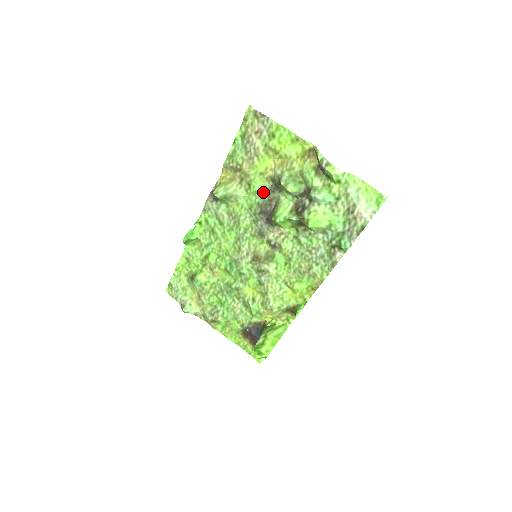
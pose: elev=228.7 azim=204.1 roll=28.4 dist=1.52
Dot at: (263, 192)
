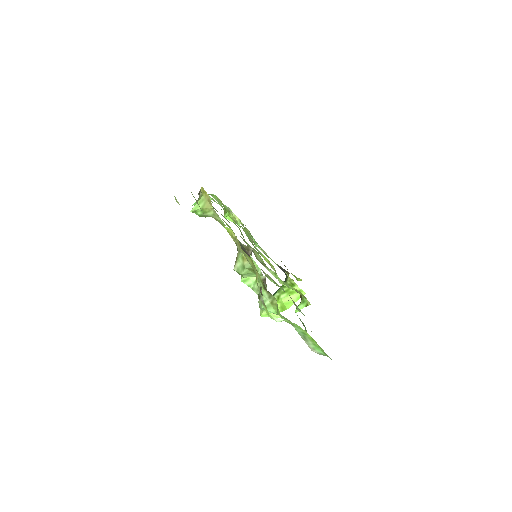
Dot at: occluded
